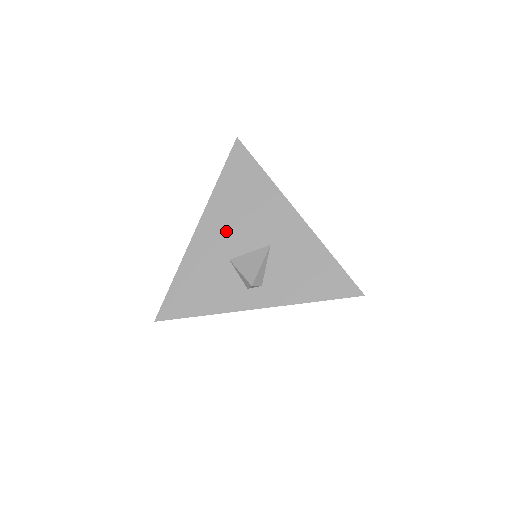
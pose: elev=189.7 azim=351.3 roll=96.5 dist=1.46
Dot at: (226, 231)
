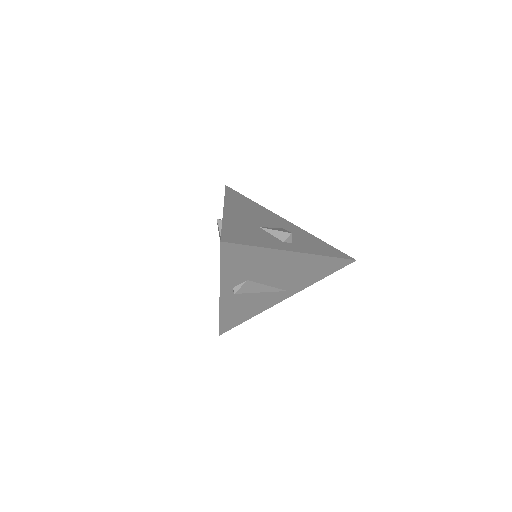
Dot at: (247, 215)
